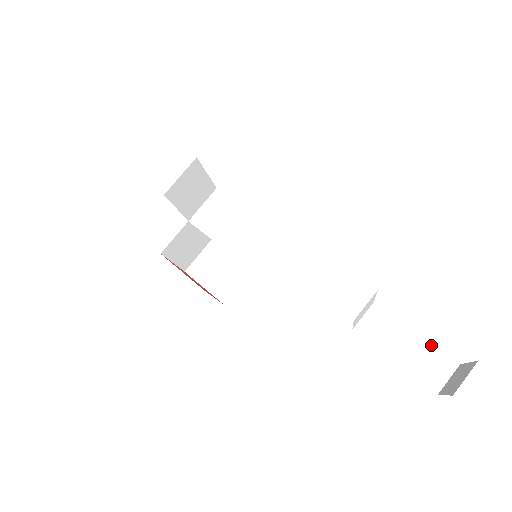
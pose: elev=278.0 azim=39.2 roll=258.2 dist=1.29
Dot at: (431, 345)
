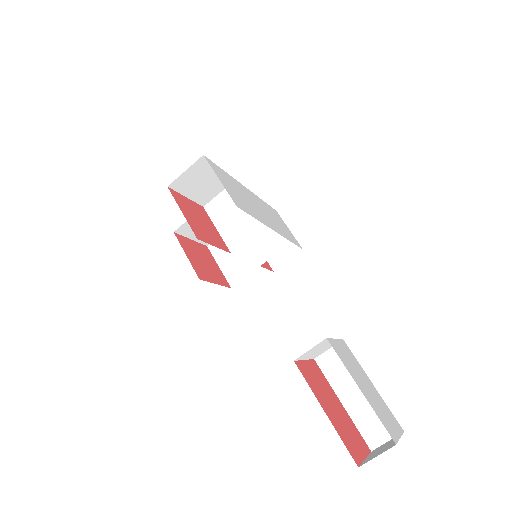
Dot at: (383, 402)
